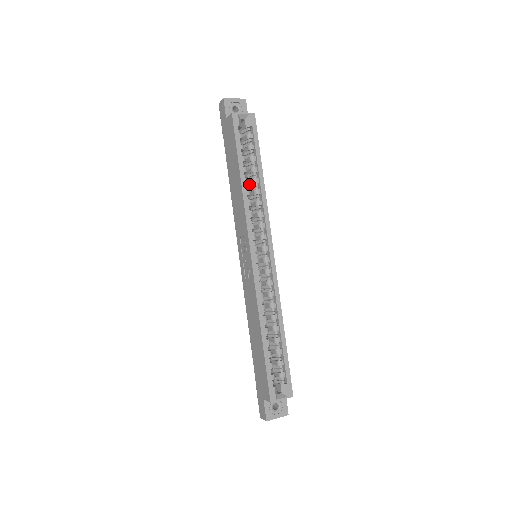
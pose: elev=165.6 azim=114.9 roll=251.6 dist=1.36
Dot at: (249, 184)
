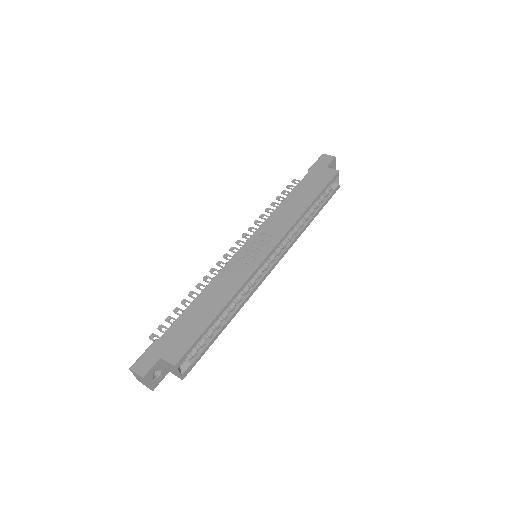
Dot at: occluded
